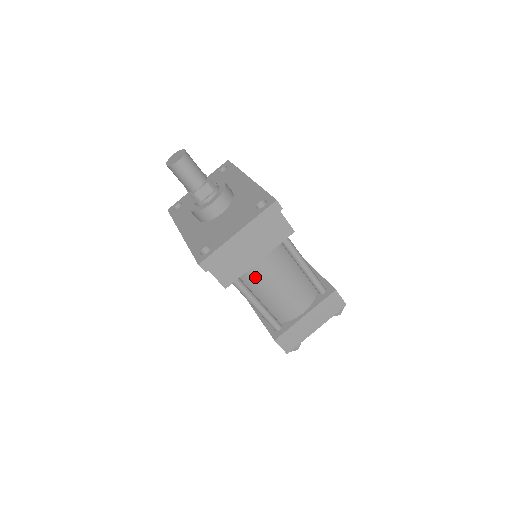
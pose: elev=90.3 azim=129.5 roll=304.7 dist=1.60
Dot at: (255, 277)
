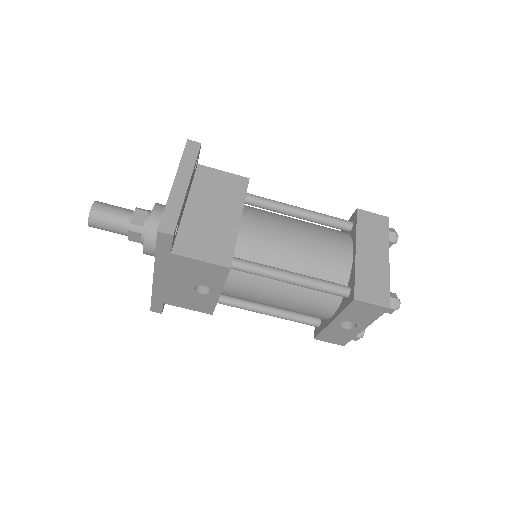
Dot at: (257, 247)
